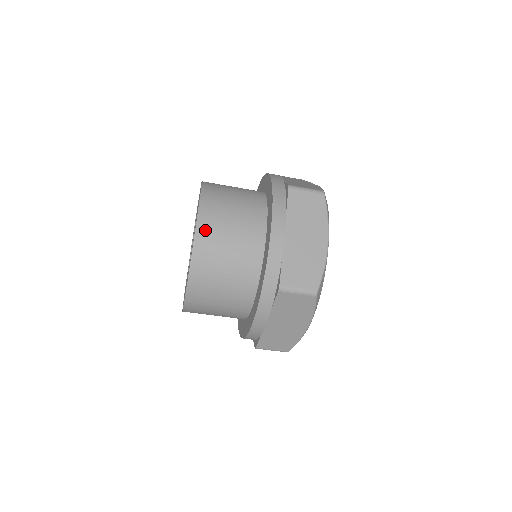
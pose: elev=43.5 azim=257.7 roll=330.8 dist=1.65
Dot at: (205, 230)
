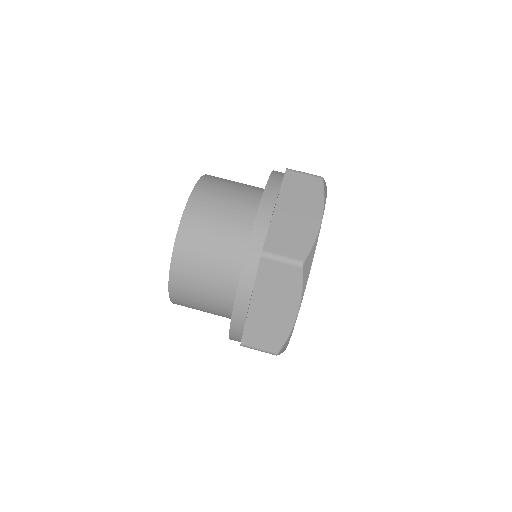
Dot at: (198, 201)
